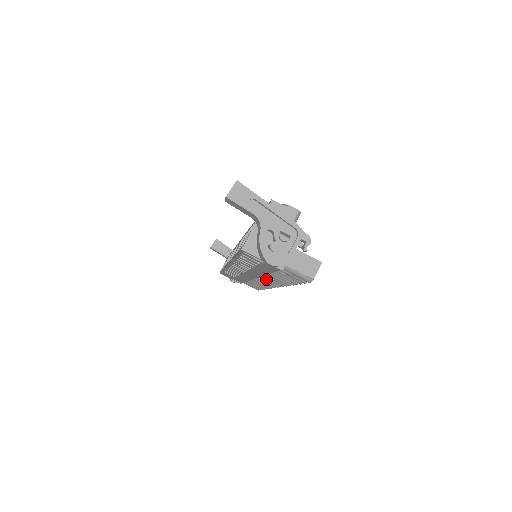
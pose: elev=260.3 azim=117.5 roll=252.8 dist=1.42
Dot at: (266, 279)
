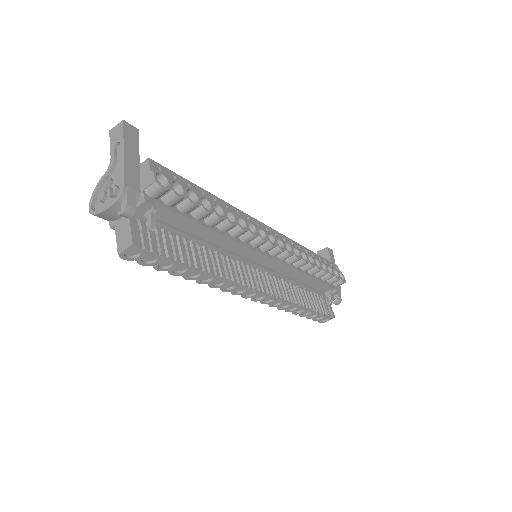
Dot at: occluded
